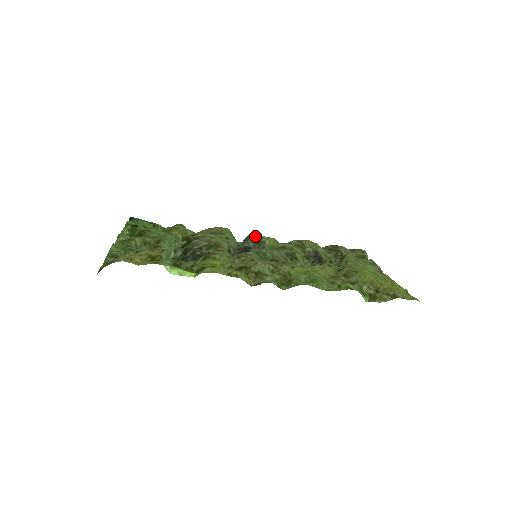
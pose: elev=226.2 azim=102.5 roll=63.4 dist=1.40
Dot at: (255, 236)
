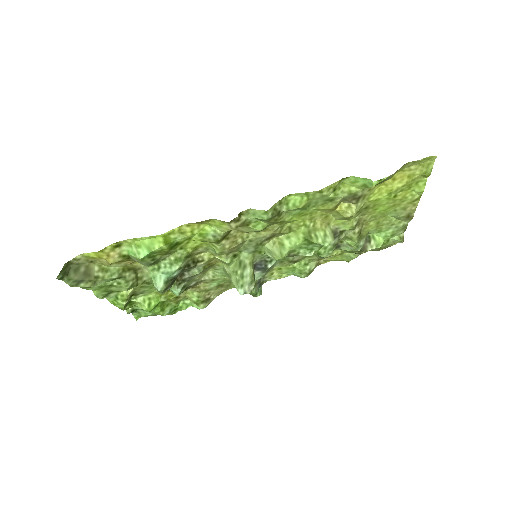
Dot at: (267, 275)
